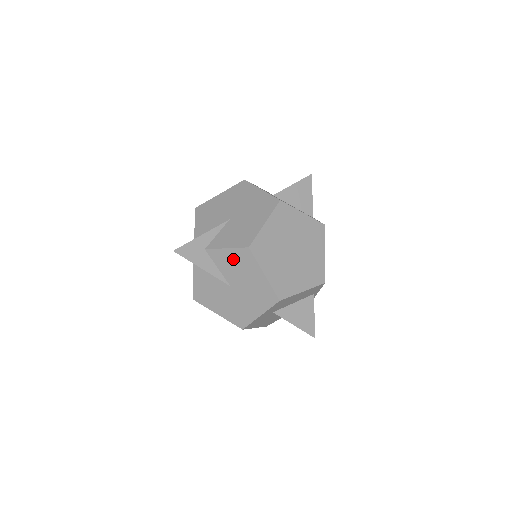
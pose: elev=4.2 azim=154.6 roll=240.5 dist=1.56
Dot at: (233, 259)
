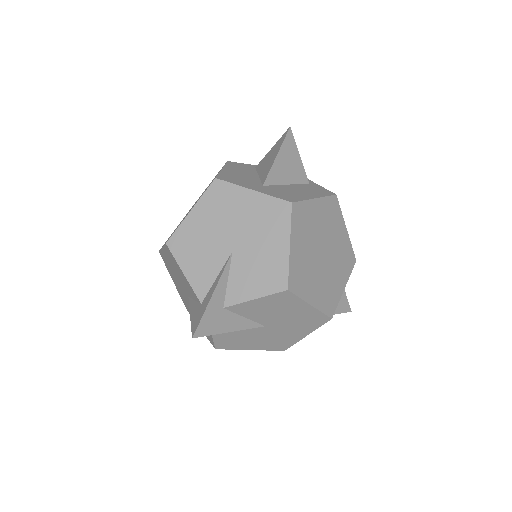
Dot at: (266, 305)
